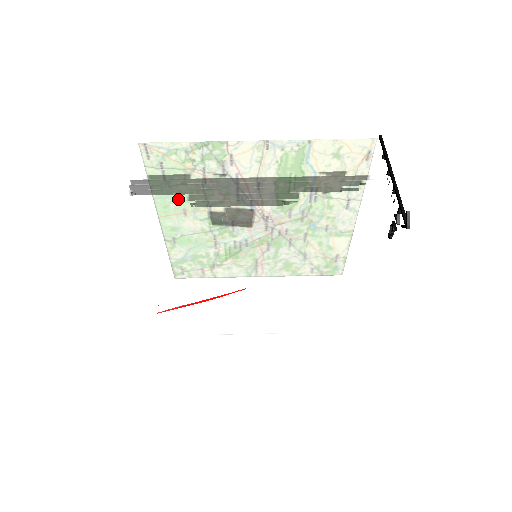
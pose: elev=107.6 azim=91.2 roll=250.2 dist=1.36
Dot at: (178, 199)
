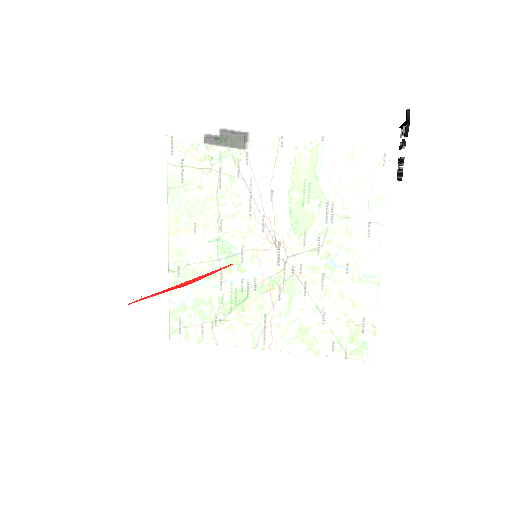
Dot at: occluded
